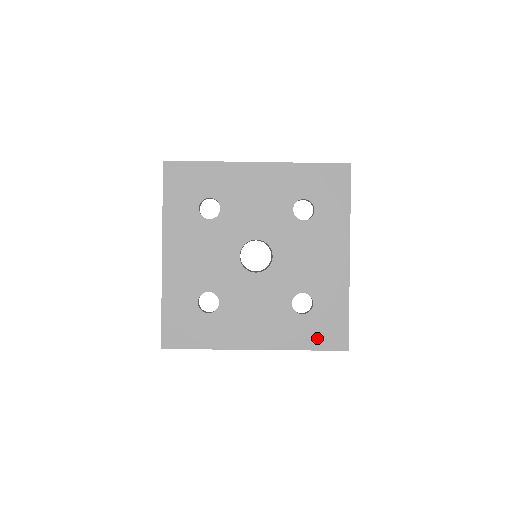
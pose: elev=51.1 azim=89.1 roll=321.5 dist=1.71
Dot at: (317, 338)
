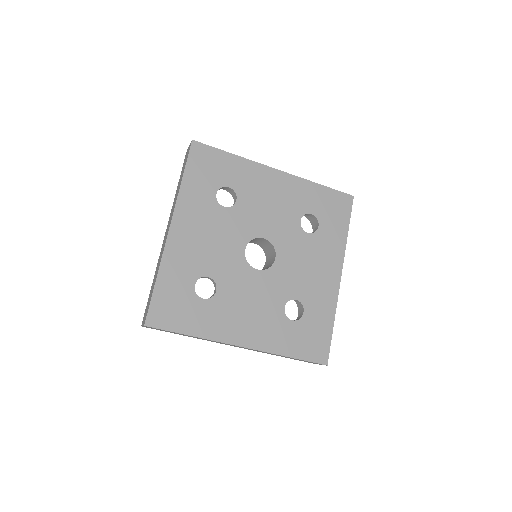
Dot at: (302, 347)
